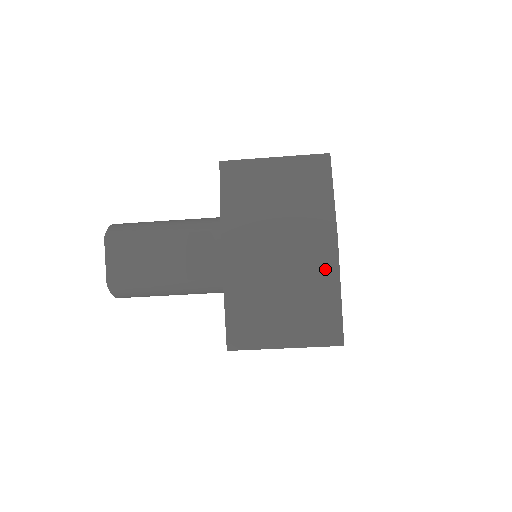
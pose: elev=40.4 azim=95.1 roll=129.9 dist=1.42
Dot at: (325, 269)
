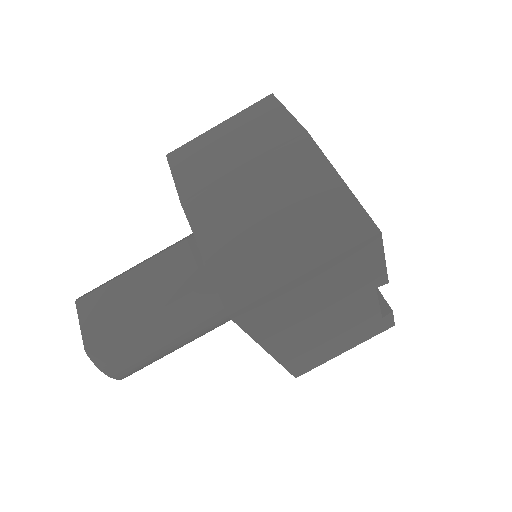
Dot at: (310, 168)
